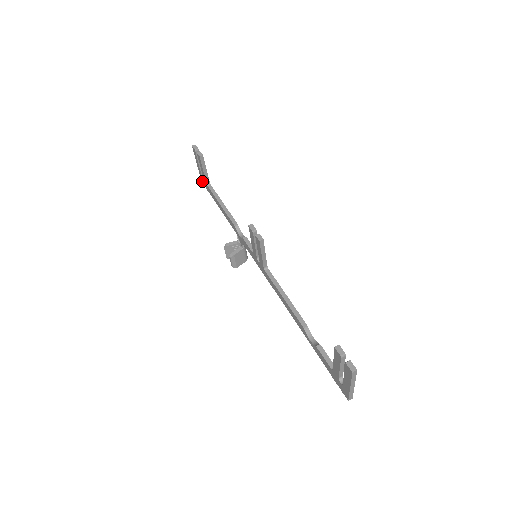
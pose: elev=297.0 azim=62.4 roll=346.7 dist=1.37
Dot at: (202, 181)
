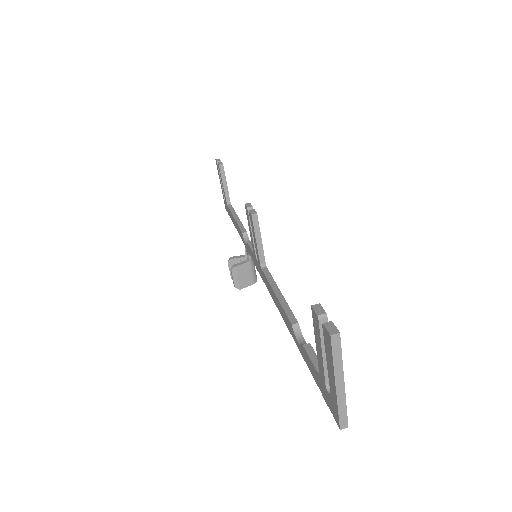
Dot at: (225, 206)
